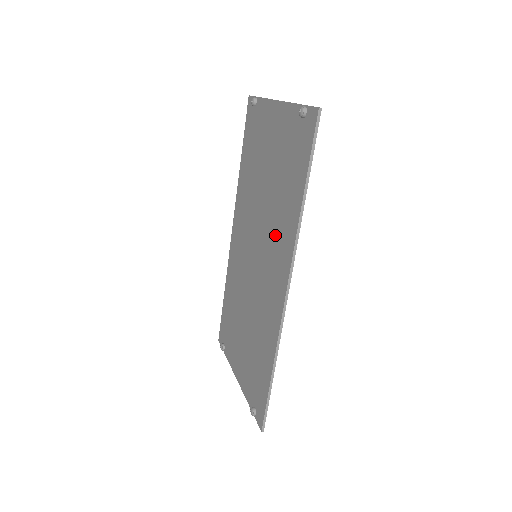
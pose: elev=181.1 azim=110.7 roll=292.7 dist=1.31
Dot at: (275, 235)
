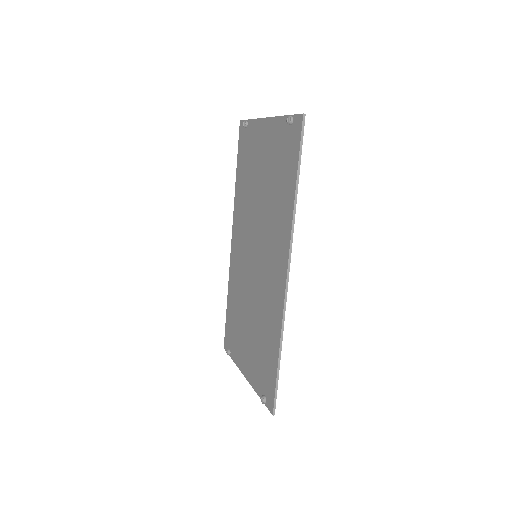
Dot at: (273, 231)
